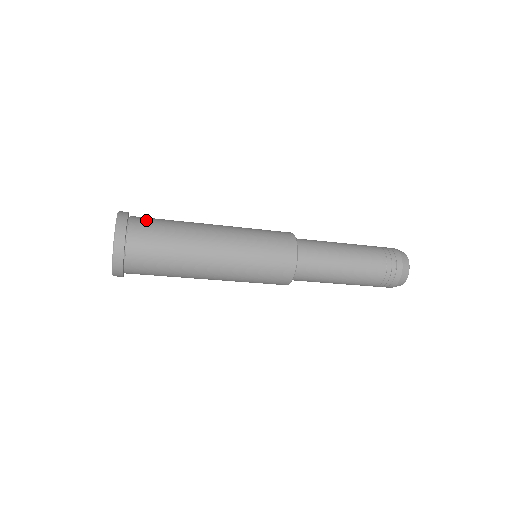
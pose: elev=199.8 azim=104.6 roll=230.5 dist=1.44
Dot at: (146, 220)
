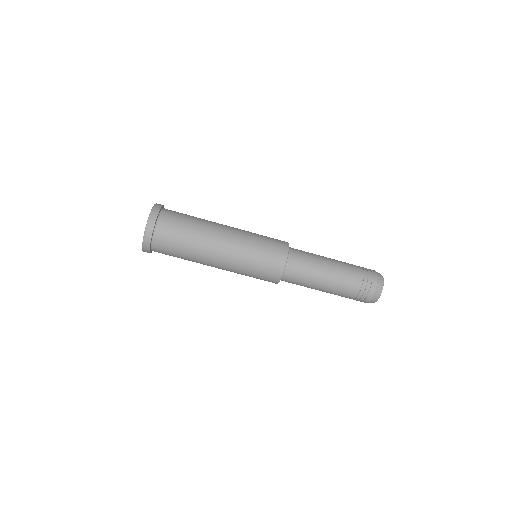
Dot at: (175, 211)
